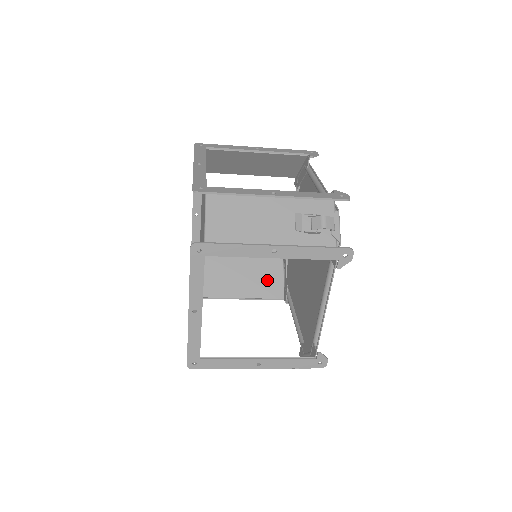
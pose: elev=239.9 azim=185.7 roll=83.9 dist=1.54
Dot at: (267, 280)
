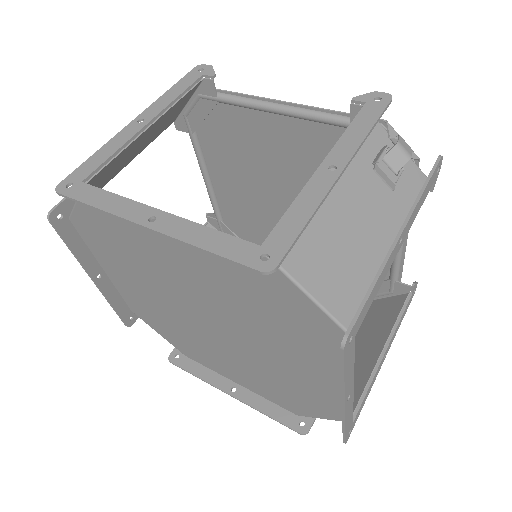
Dot at: occluded
